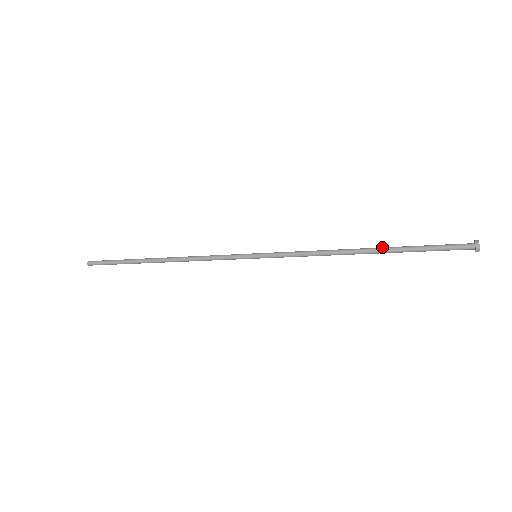
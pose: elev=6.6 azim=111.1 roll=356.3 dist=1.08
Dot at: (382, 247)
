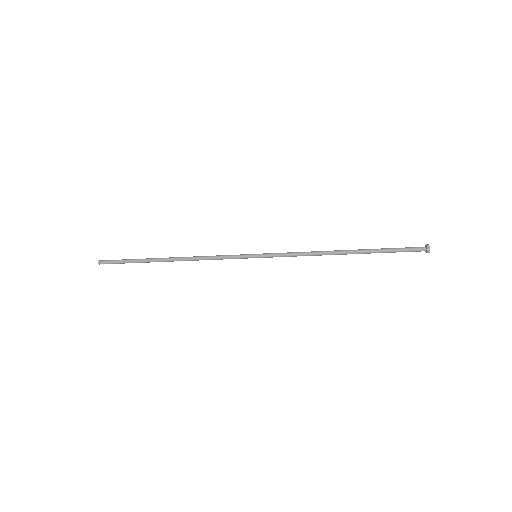
Dot at: (358, 249)
